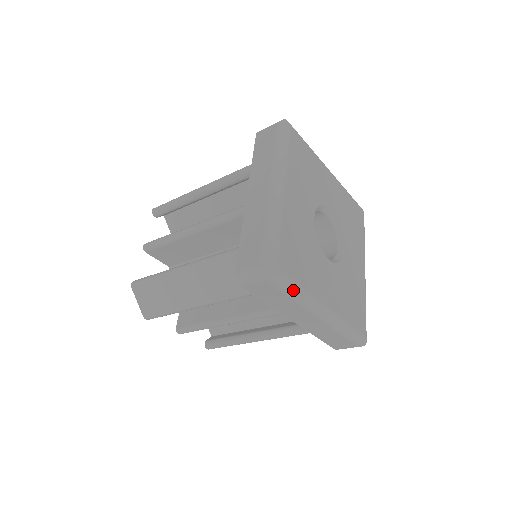
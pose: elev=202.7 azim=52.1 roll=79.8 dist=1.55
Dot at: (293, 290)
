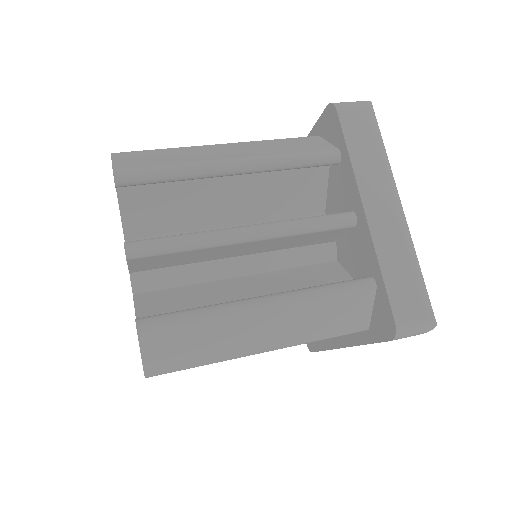
Dot at: occluded
